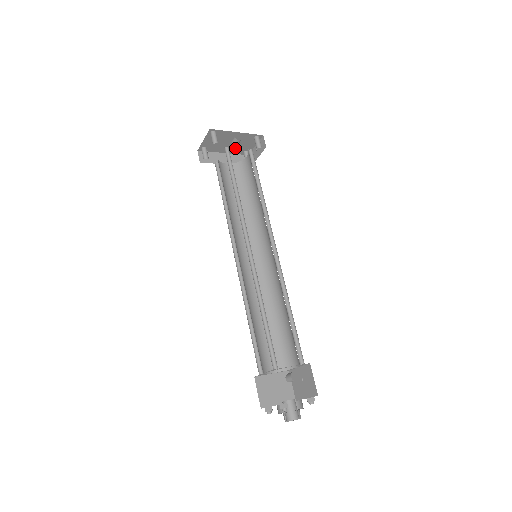
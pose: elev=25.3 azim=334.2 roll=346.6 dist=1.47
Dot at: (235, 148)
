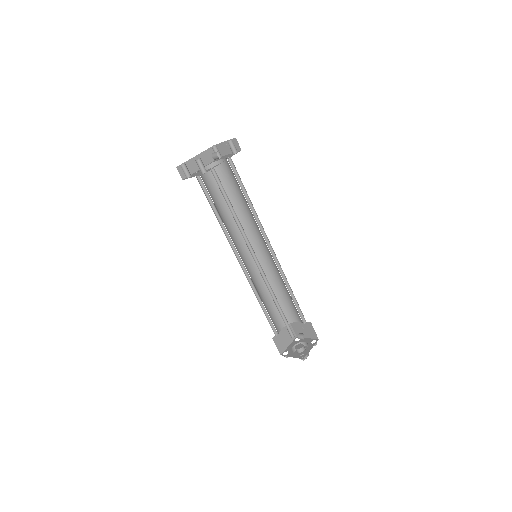
Dot at: occluded
